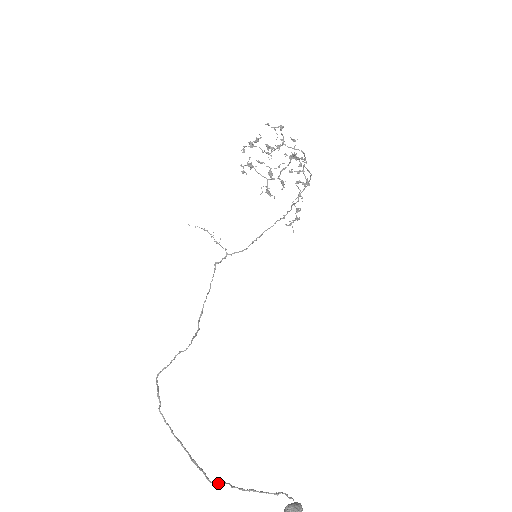
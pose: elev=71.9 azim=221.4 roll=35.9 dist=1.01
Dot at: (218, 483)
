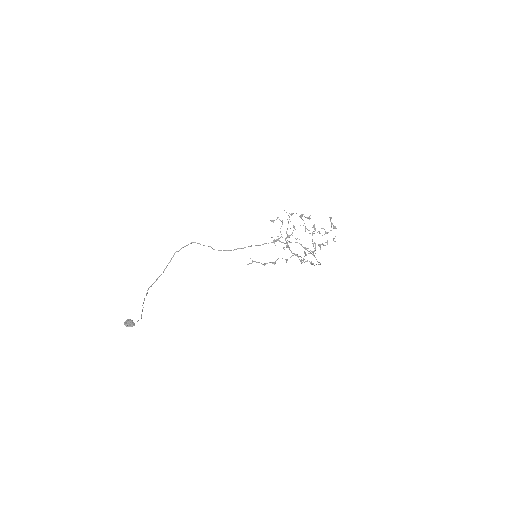
Dot at: (147, 293)
